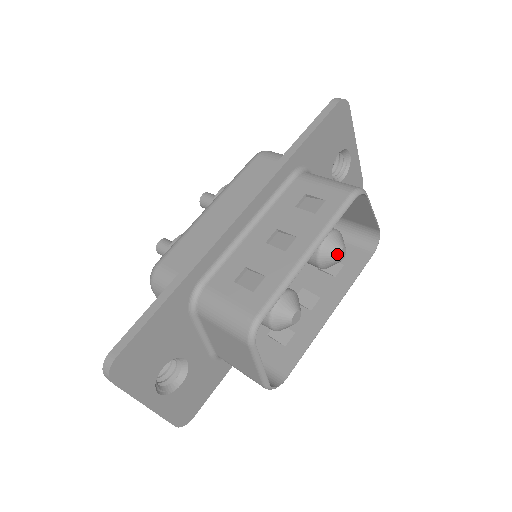
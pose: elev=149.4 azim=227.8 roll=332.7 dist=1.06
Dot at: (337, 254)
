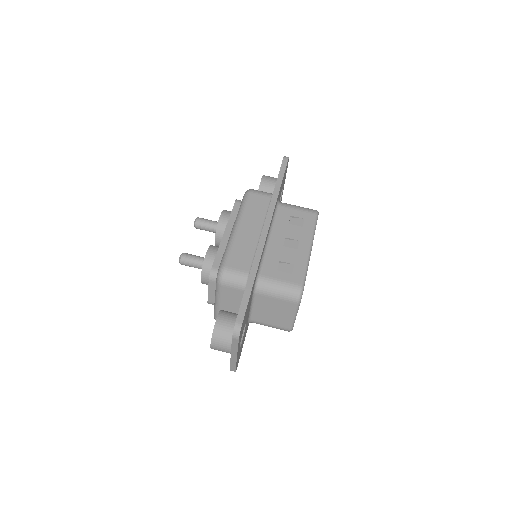
Dot at: occluded
